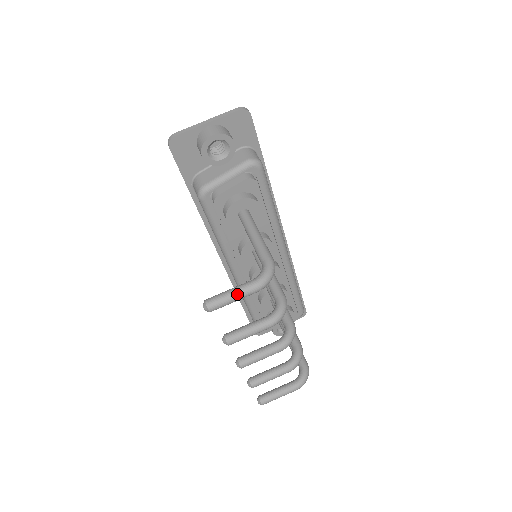
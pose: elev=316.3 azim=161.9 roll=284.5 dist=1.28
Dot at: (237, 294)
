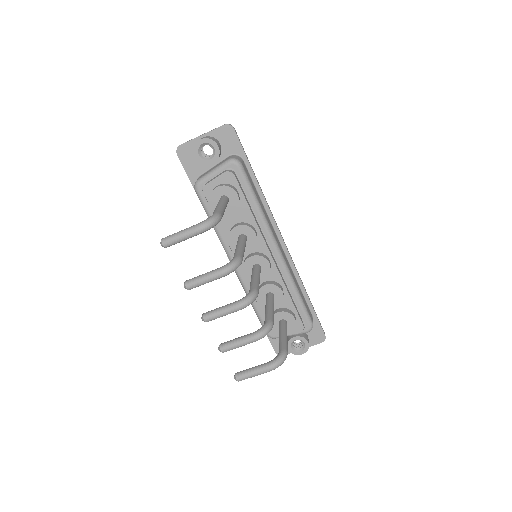
Dot at: (183, 232)
